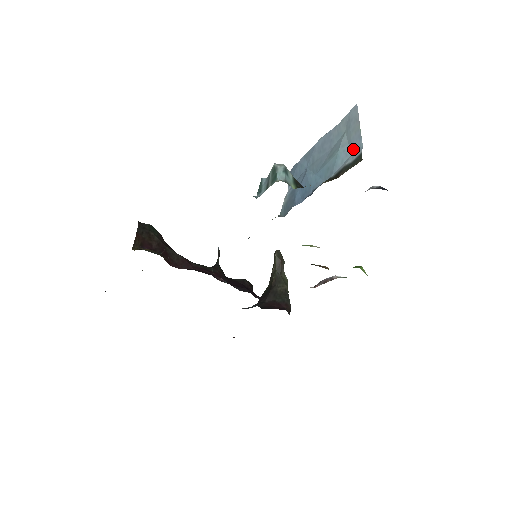
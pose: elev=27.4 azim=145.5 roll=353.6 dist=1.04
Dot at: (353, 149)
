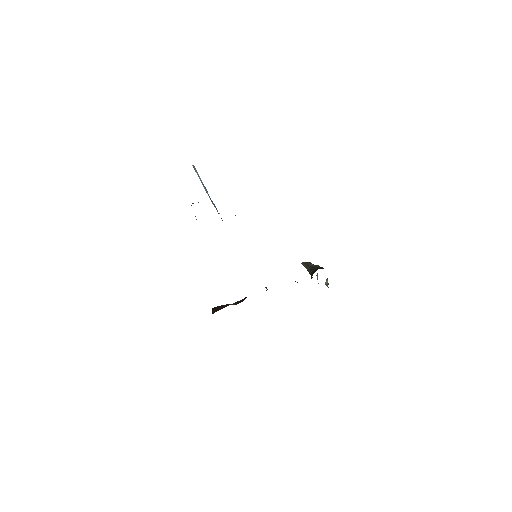
Dot at: occluded
